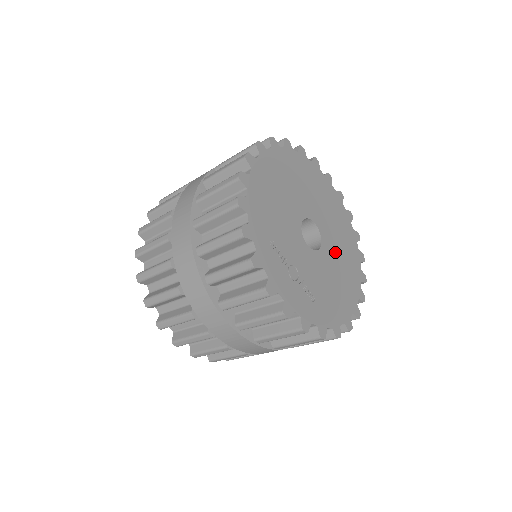
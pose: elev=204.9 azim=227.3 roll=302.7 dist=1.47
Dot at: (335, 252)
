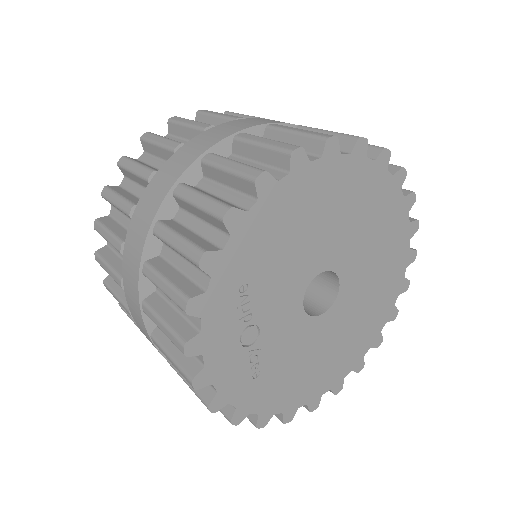
Dot at: (341, 325)
